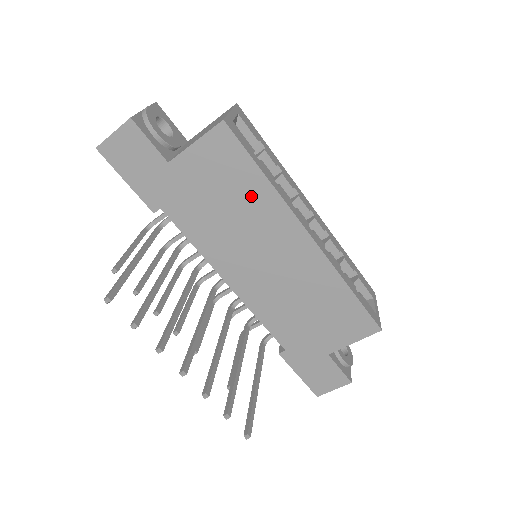
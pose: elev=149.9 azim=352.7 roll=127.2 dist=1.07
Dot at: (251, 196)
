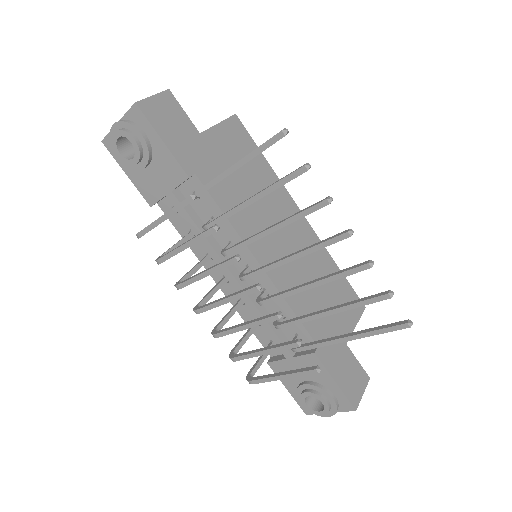
Dot at: (262, 176)
